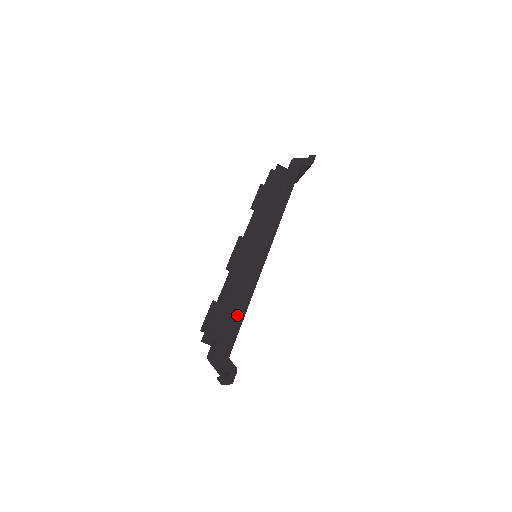
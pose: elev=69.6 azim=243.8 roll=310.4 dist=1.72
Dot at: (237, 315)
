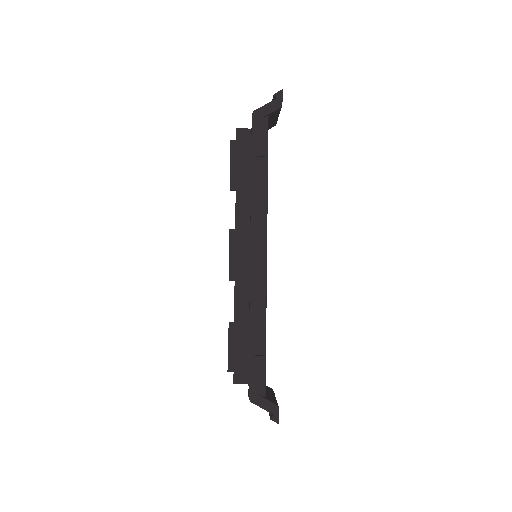
Dot at: (256, 346)
